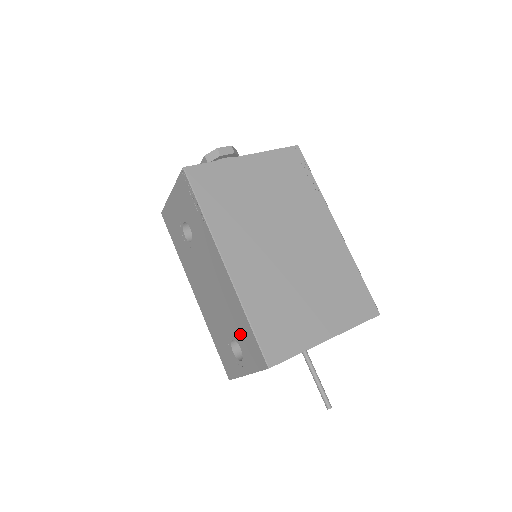
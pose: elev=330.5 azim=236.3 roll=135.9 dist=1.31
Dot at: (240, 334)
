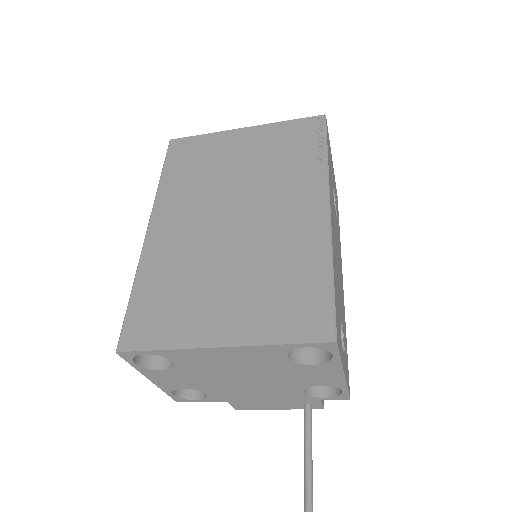
Dot at: occluded
